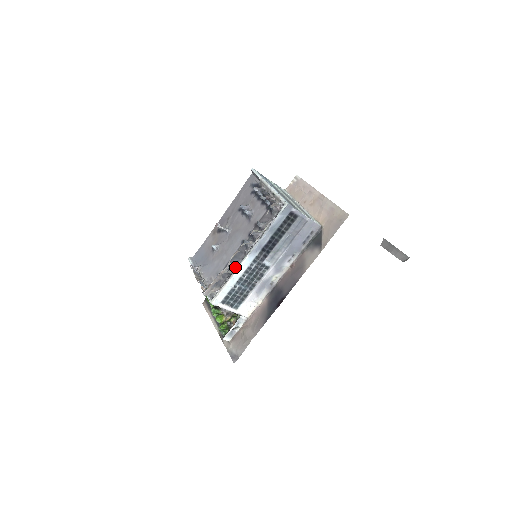
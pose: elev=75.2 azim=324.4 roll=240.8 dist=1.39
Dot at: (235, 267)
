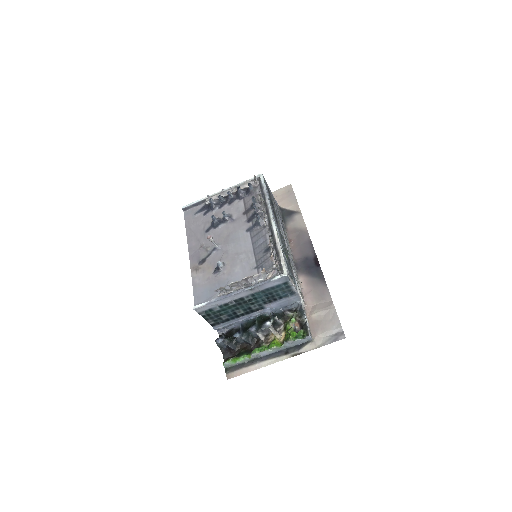
Dot at: (268, 242)
